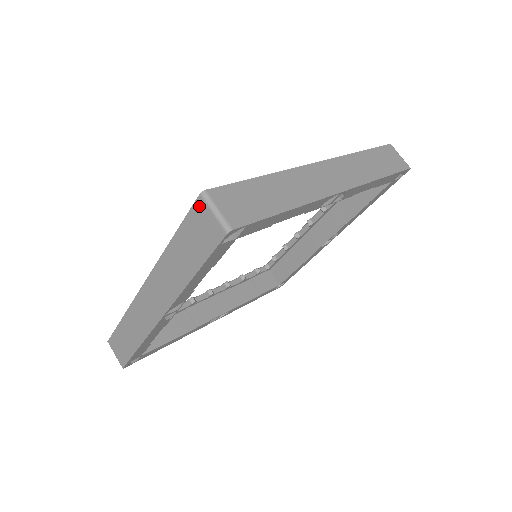
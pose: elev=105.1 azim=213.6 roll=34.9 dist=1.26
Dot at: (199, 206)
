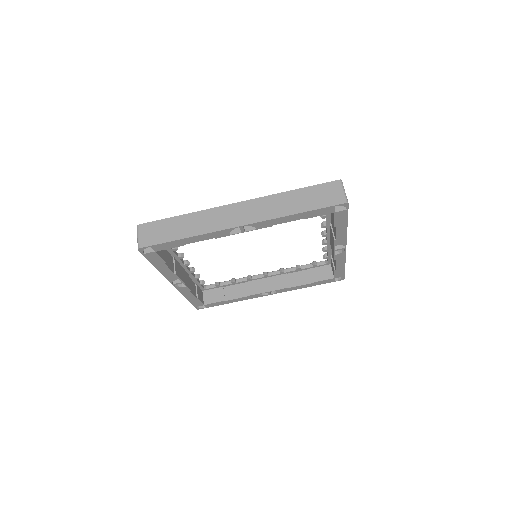
Dot at: occluded
